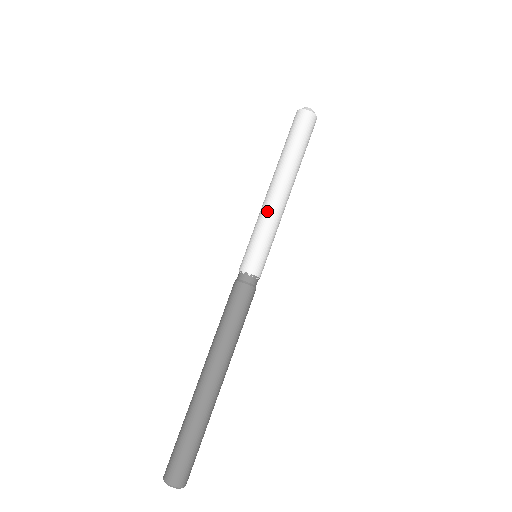
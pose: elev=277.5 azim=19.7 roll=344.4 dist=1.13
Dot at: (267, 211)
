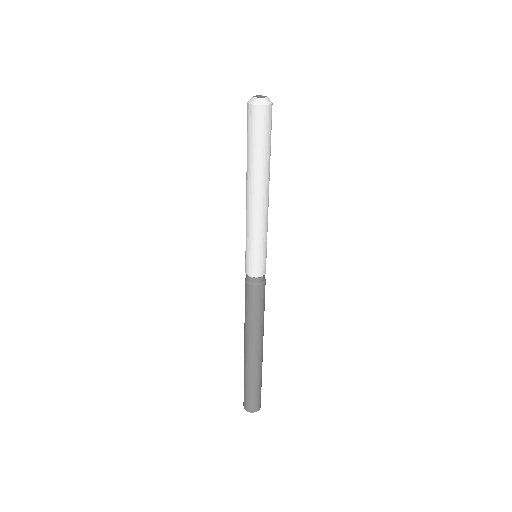
Dot at: (260, 223)
